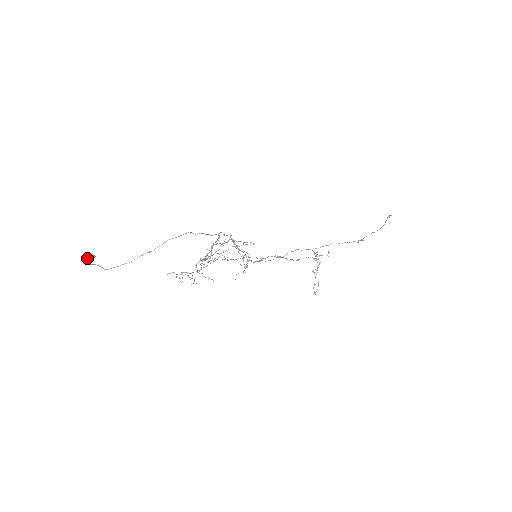
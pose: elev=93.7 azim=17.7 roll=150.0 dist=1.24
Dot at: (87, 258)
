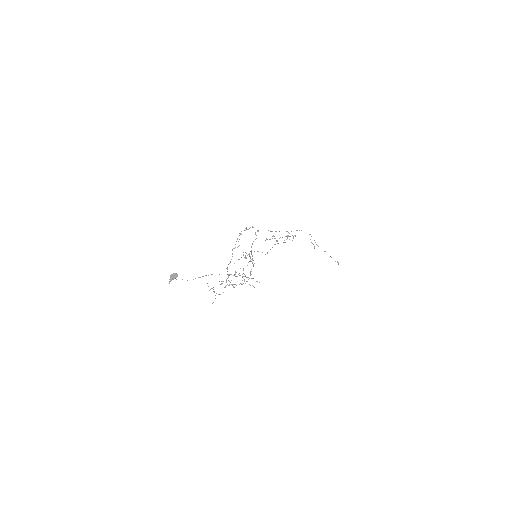
Dot at: (173, 279)
